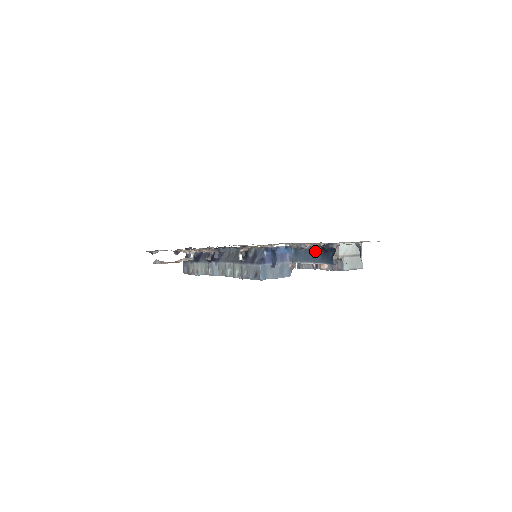
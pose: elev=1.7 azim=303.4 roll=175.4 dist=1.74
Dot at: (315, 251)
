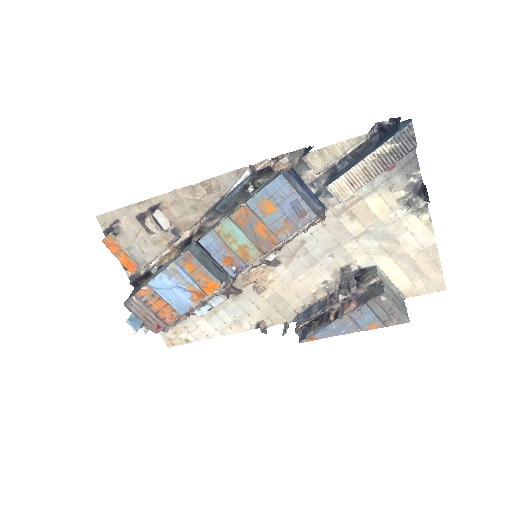
Dot at: (367, 143)
